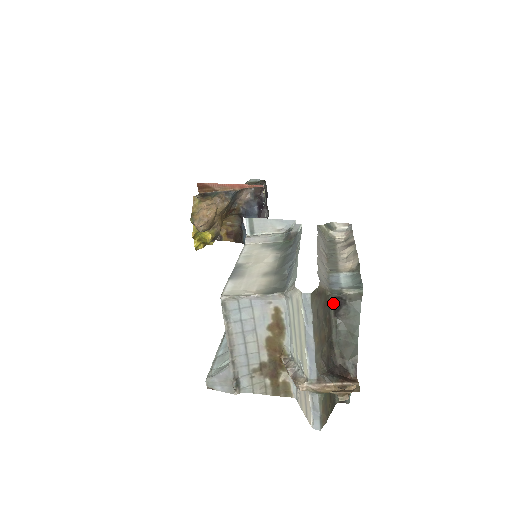
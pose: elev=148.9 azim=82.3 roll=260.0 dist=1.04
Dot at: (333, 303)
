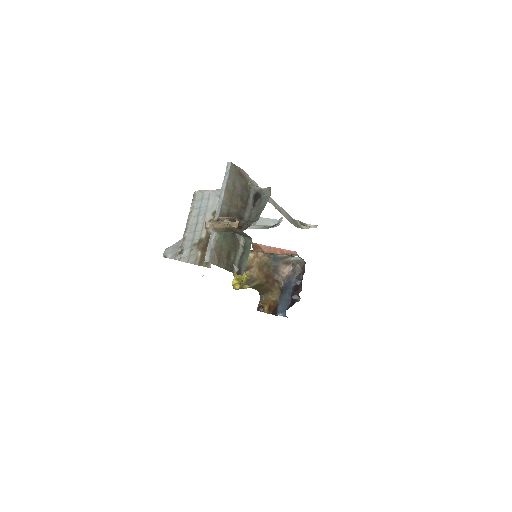
Dot at: (253, 196)
